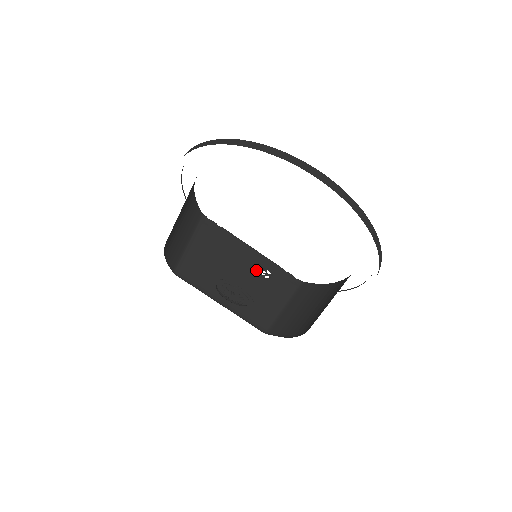
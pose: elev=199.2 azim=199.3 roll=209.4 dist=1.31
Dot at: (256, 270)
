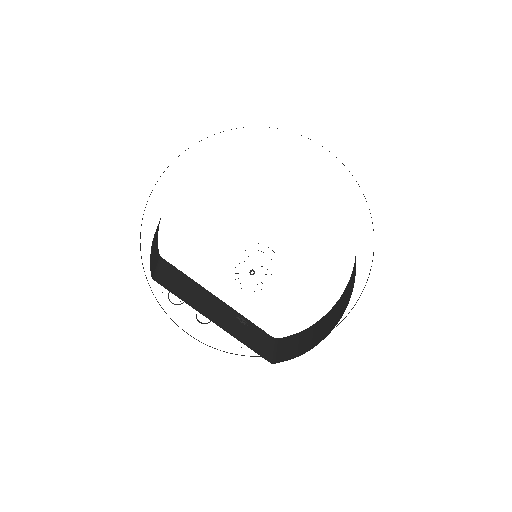
Dot at: (231, 313)
